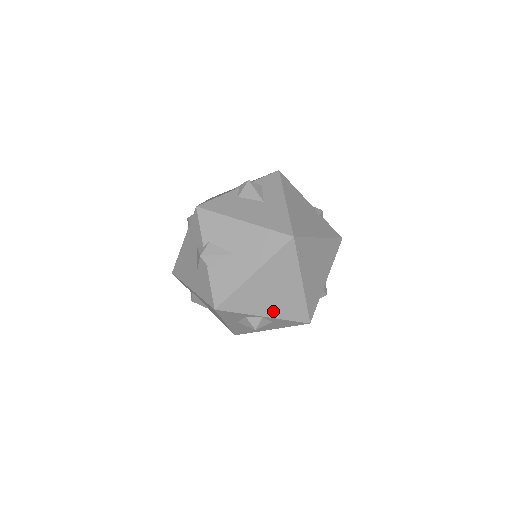
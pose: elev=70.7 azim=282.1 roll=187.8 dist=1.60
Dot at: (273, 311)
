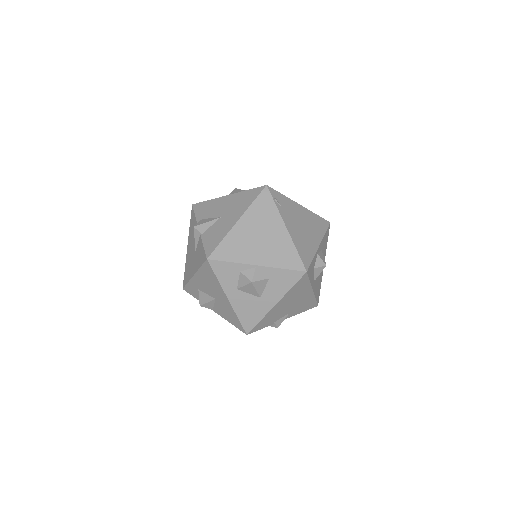
Dot at: (265, 259)
